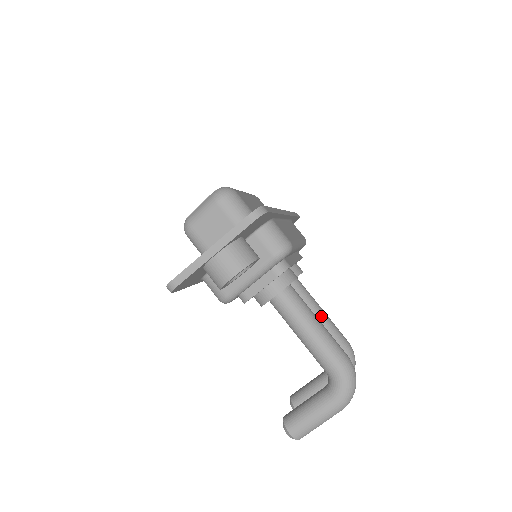
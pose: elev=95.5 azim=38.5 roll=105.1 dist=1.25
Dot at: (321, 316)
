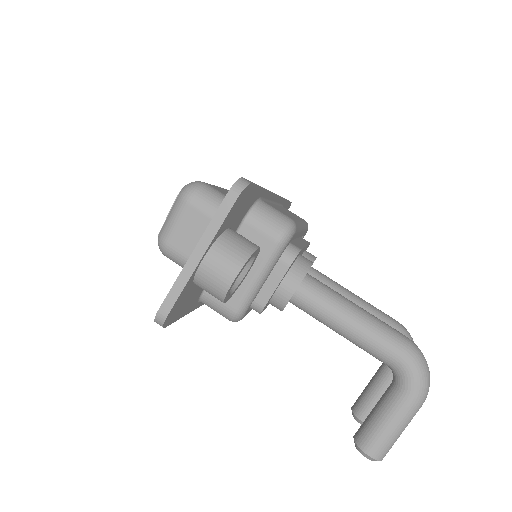
Dot at: (355, 301)
